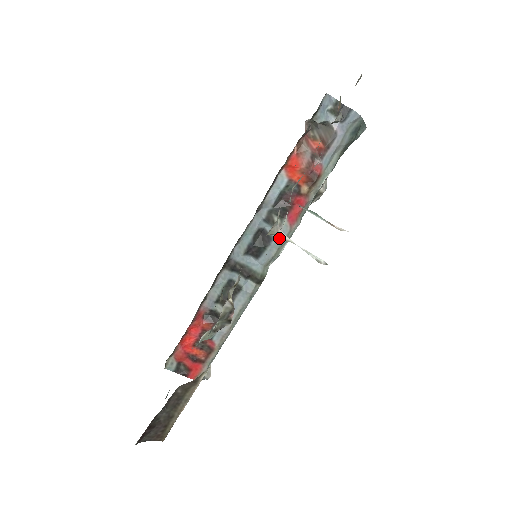
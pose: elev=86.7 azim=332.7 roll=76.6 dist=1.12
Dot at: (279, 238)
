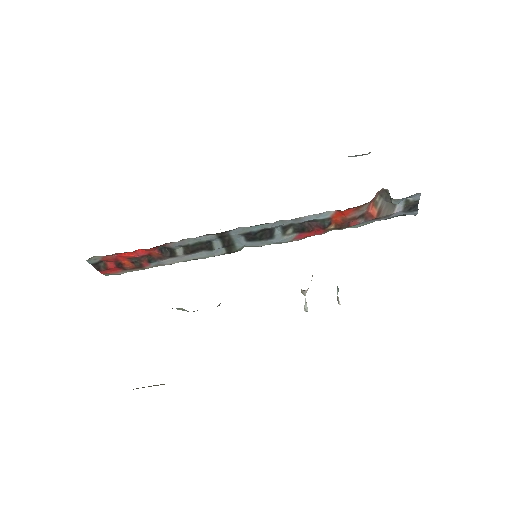
Dot at: (301, 291)
